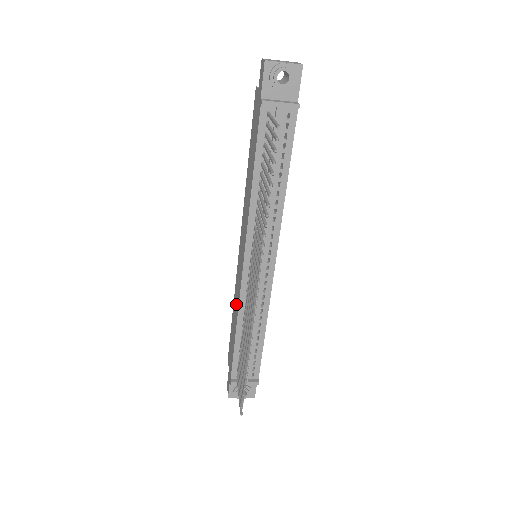
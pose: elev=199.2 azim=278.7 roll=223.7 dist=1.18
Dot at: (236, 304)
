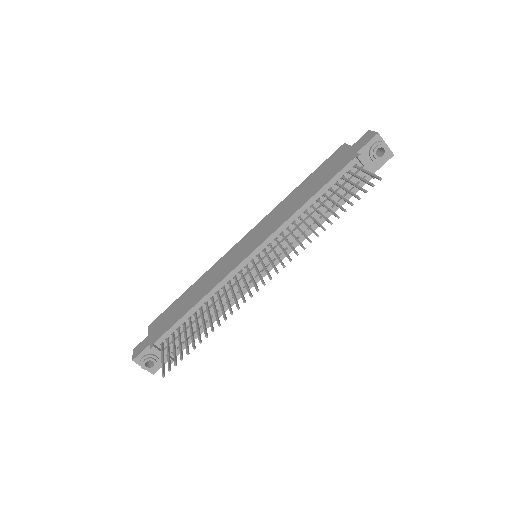
Dot at: (208, 283)
